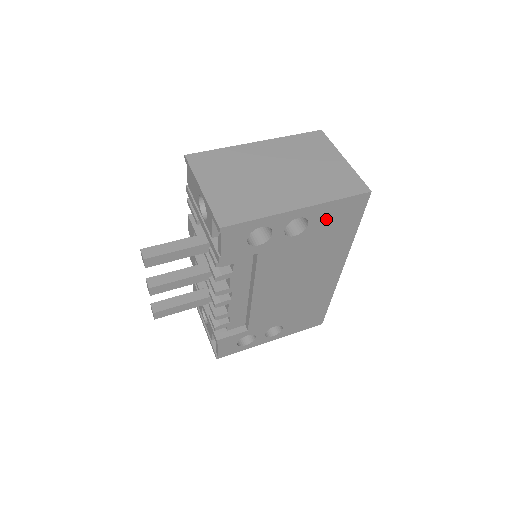
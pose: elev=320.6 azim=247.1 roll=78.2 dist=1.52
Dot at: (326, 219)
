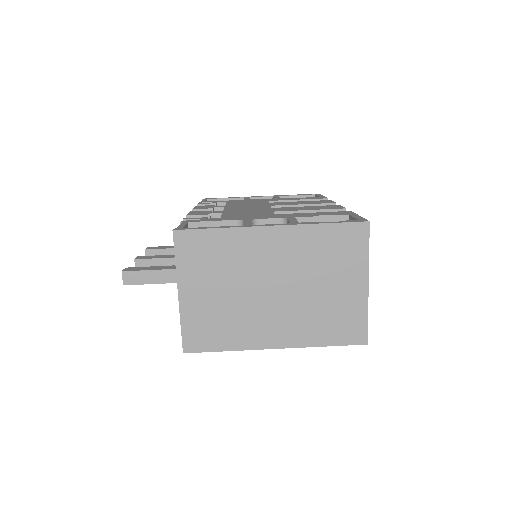
Dot at: occluded
